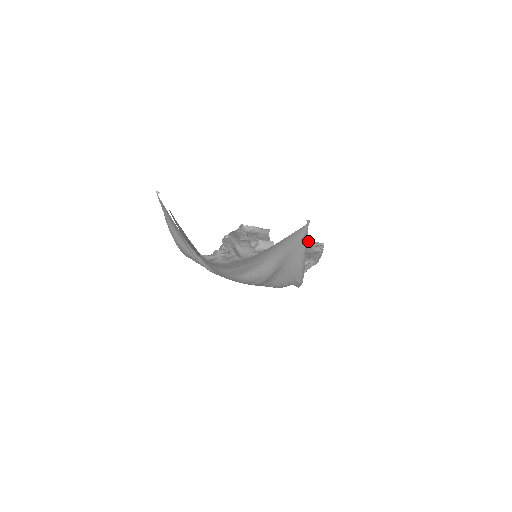
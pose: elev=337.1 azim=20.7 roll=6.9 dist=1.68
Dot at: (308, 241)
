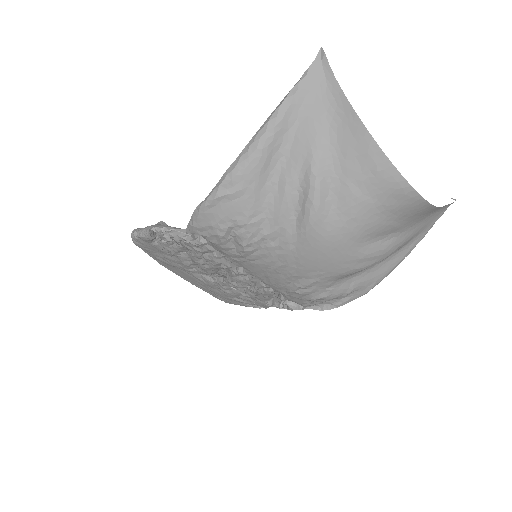
Dot at: occluded
